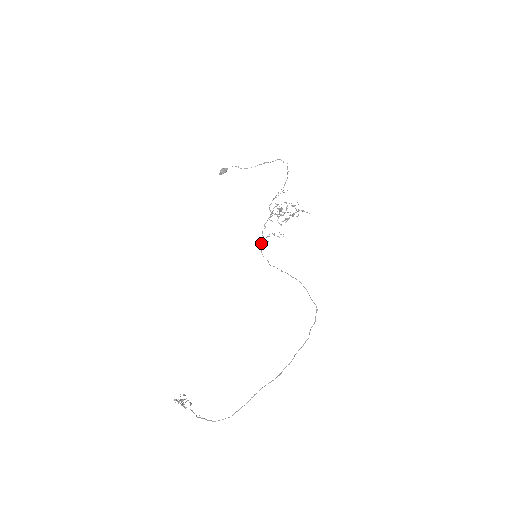
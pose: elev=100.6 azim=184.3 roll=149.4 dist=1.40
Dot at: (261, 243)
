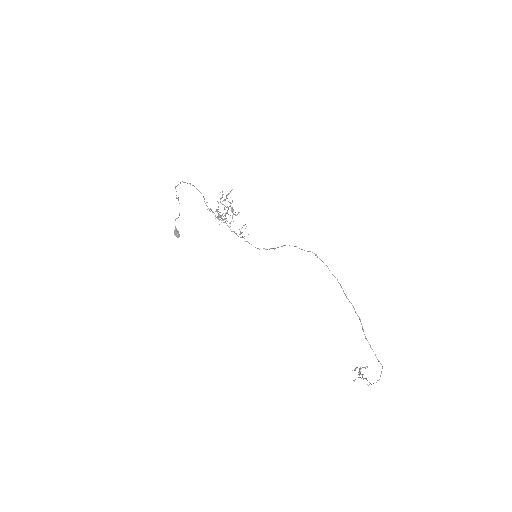
Dot at: occluded
